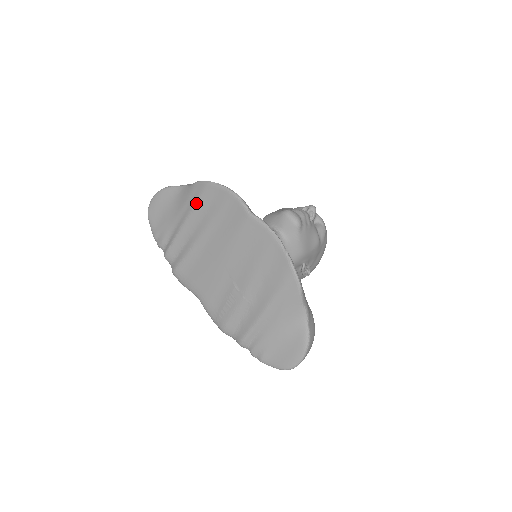
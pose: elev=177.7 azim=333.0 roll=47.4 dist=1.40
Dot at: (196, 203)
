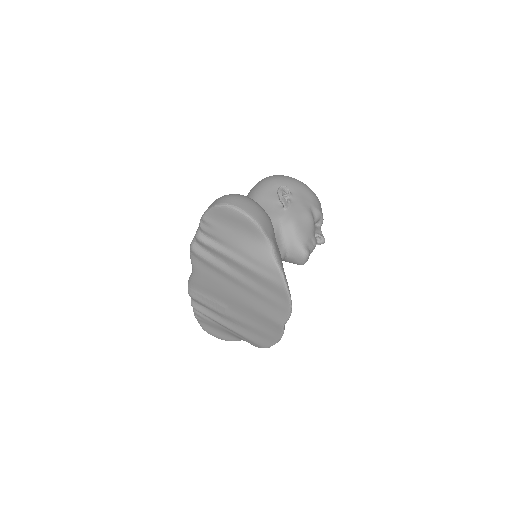
Dot at: (263, 277)
